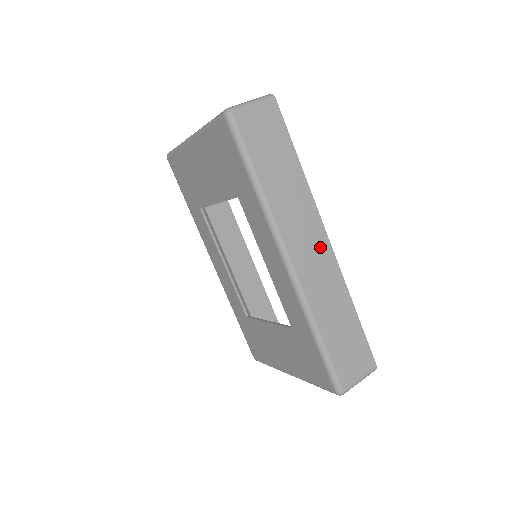
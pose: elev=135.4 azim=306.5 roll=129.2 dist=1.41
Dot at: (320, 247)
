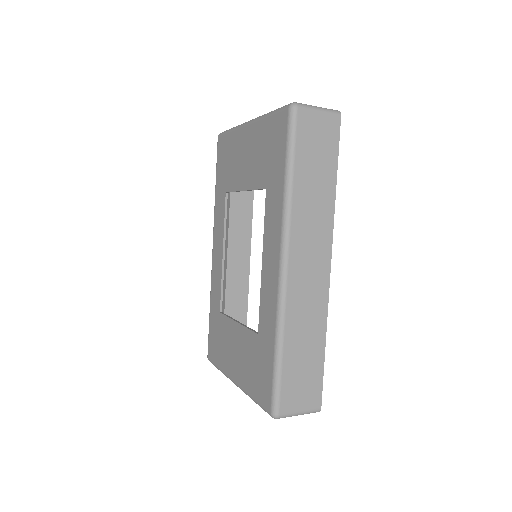
Dot at: (320, 268)
